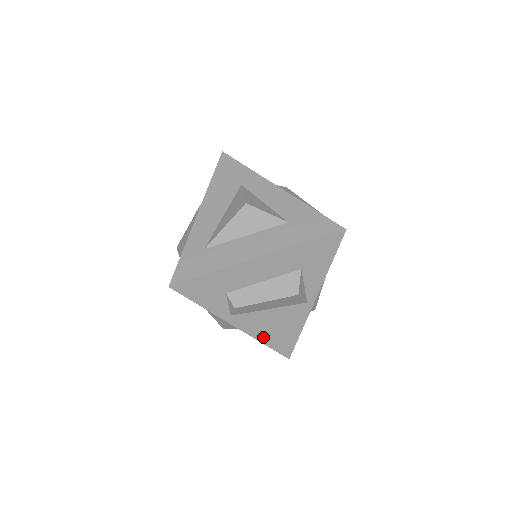
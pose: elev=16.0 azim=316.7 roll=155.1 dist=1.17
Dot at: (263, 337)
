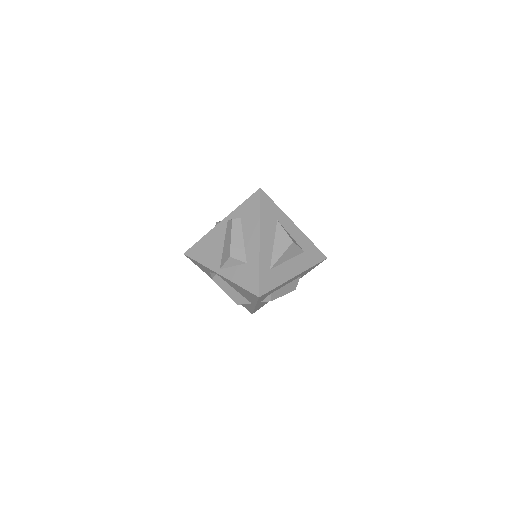
Dot at: occluded
